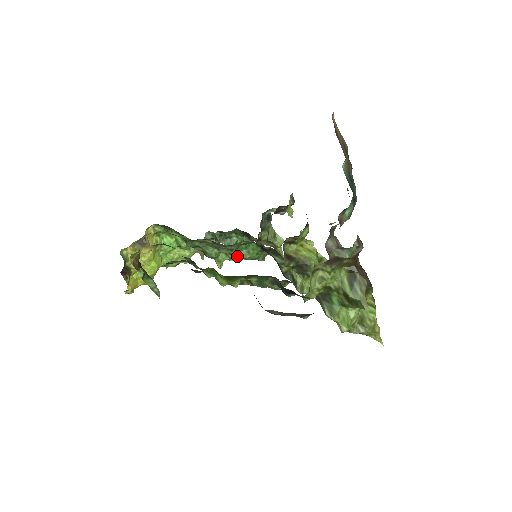
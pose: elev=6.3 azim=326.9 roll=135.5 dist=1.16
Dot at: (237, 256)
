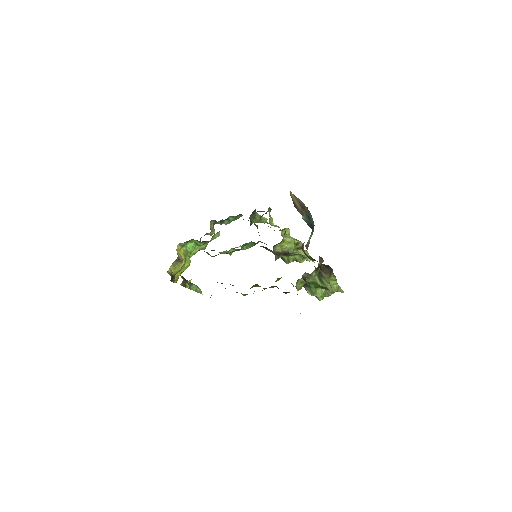
Dot at: (241, 249)
